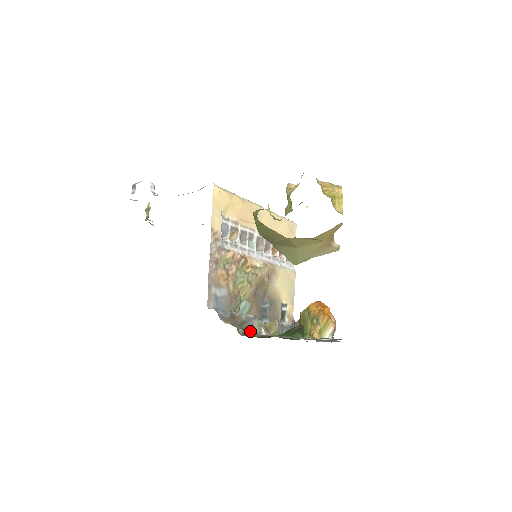
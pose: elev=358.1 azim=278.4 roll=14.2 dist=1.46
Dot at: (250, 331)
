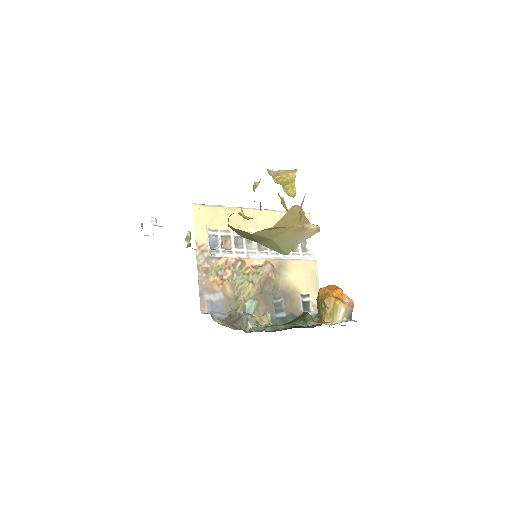
Dot at: (240, 327)
